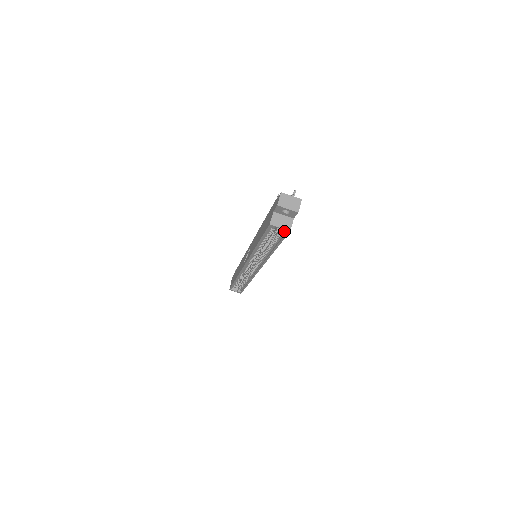
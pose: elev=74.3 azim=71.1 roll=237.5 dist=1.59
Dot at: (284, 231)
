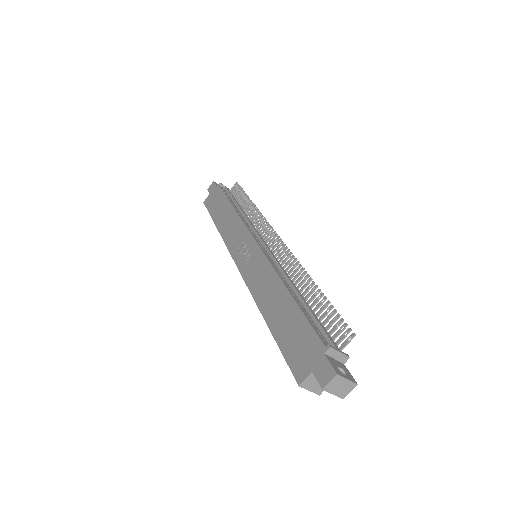
Dot at: occluded
